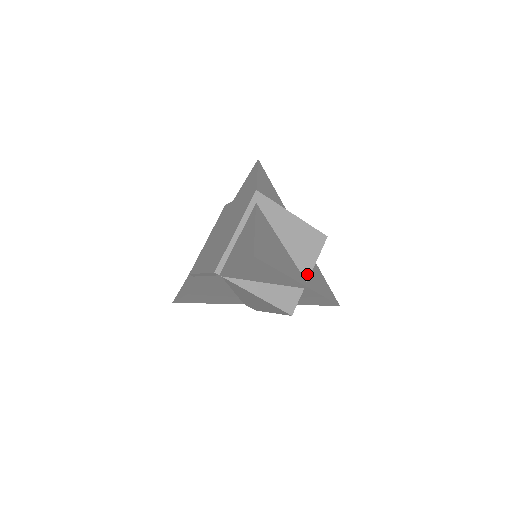
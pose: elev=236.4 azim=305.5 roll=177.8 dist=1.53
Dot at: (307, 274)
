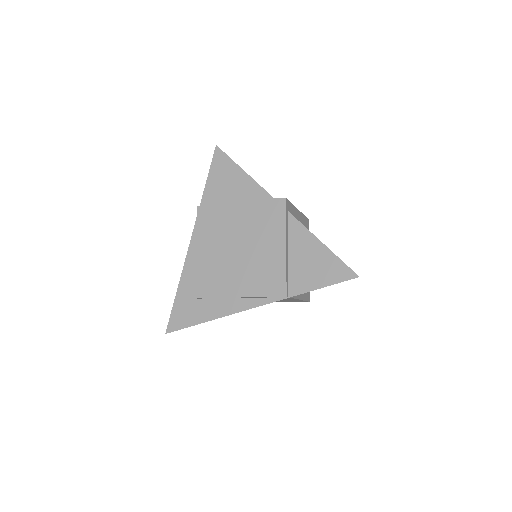
Dot at: occluded
